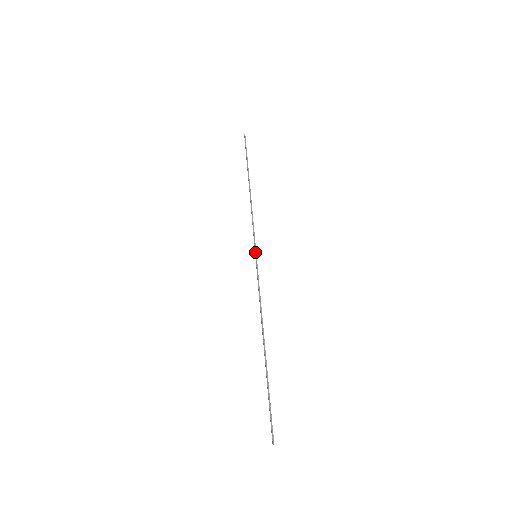
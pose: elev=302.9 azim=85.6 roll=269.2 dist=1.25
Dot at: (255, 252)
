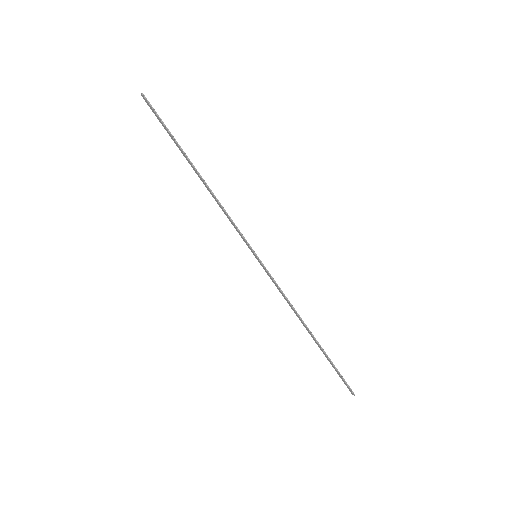
Dot at: (254, 253)
